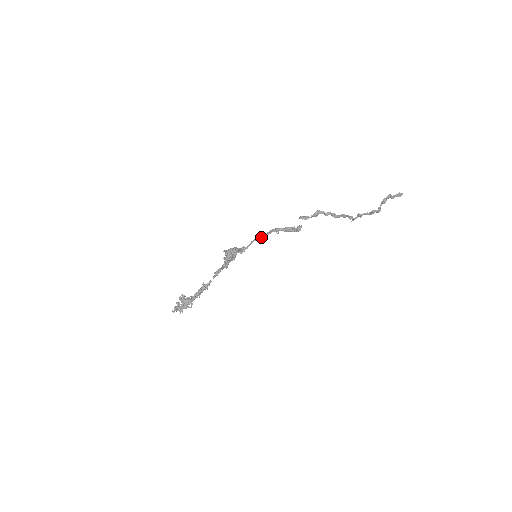
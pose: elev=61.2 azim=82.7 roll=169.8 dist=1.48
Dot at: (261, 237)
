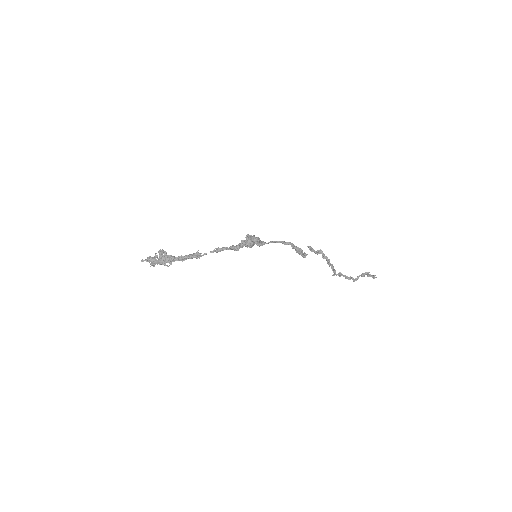
Dot at: (279, 242)
